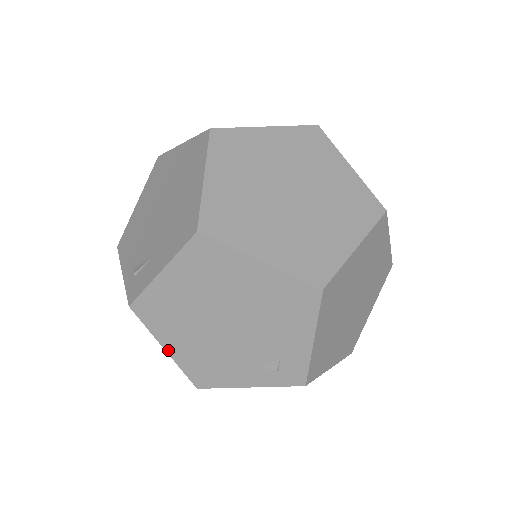
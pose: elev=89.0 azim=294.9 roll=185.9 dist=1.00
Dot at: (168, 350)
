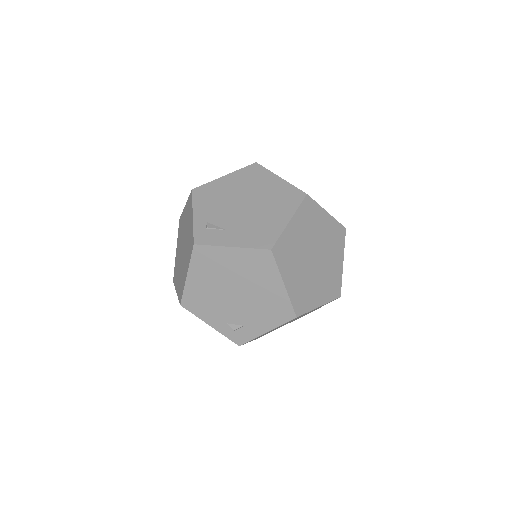
Dot at: (188, 278)
